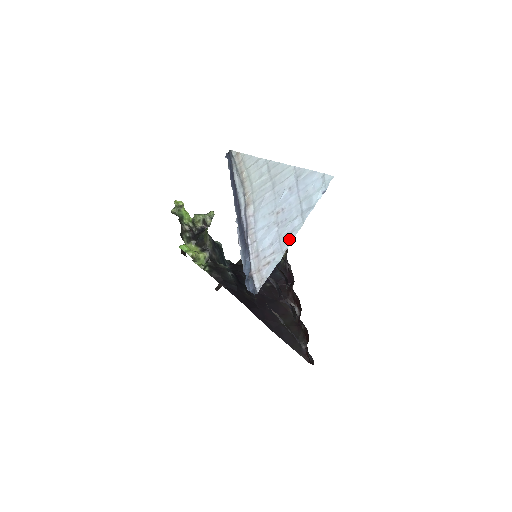
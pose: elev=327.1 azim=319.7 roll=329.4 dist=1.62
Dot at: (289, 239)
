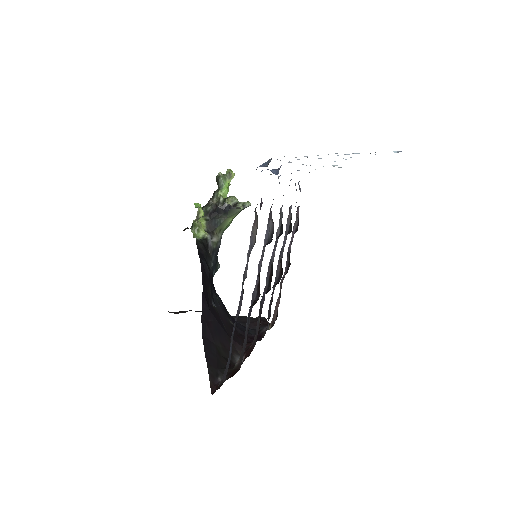
Dot at: occluded
